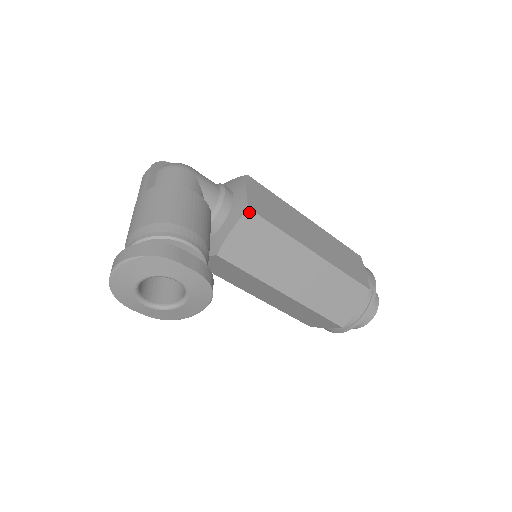
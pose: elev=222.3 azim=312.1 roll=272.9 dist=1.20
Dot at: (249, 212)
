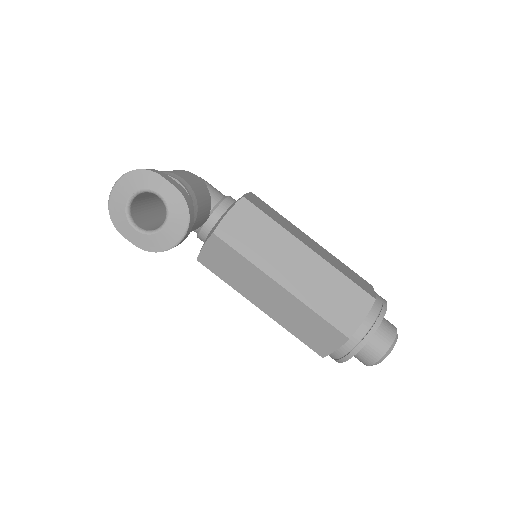
Dot at: (244, 200)
